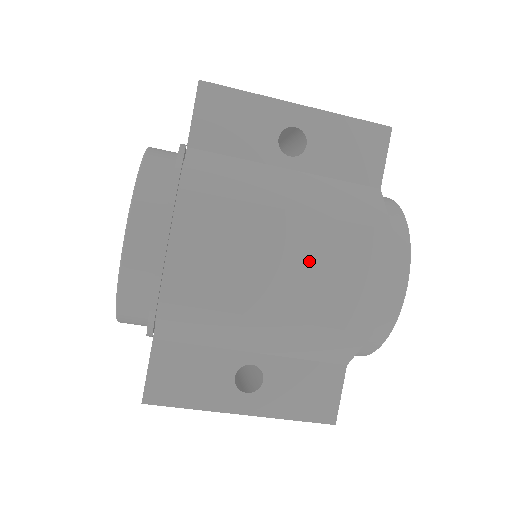
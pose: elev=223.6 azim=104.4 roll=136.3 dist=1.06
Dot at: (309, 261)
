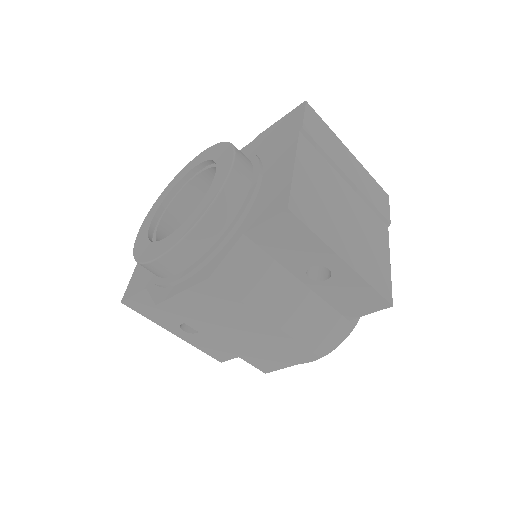
Dot at: (259, 340)
